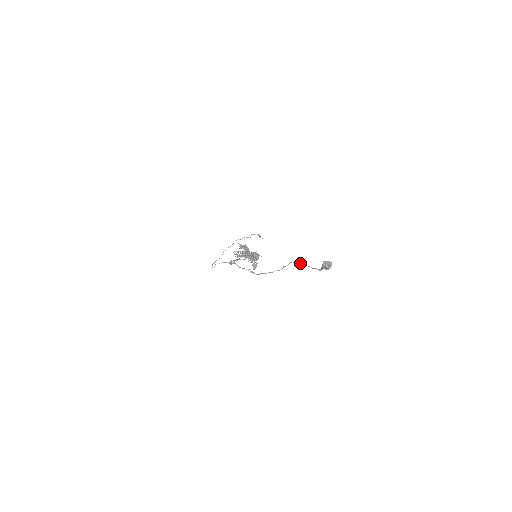
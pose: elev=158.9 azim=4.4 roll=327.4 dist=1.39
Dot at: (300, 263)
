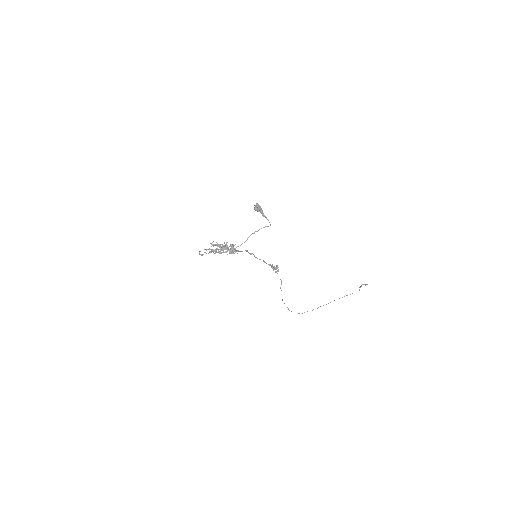
Dot at: occluded
